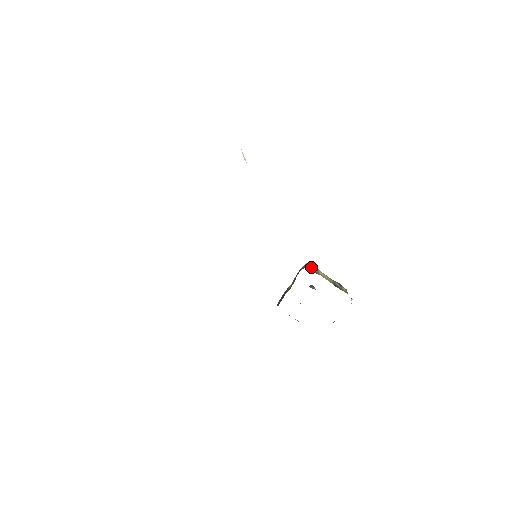
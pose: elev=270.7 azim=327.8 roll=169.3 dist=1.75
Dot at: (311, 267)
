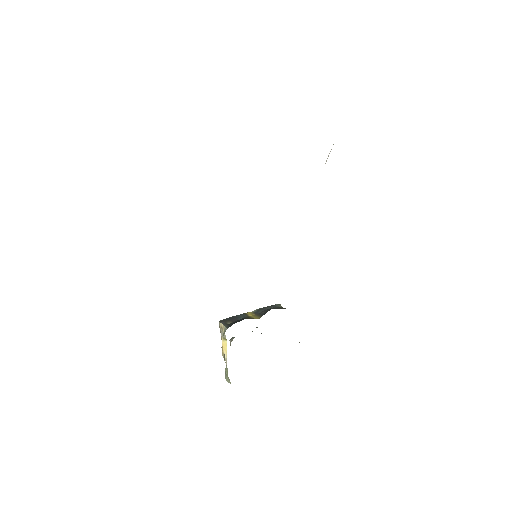
Dot at: occluded
